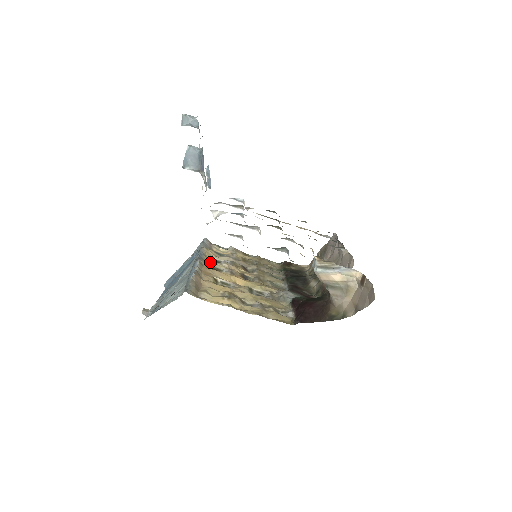
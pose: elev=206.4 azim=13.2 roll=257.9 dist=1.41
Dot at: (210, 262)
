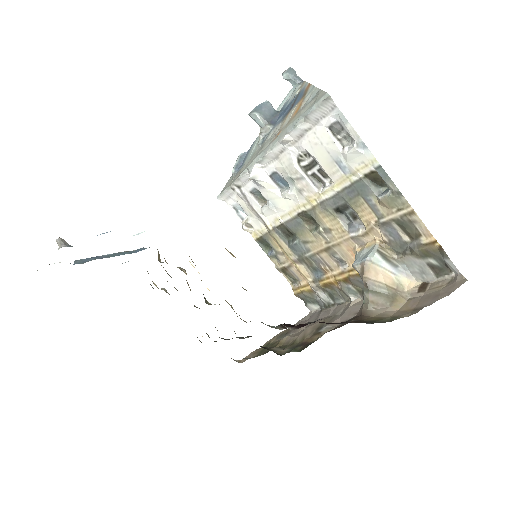
Dot at: (165, 260)
